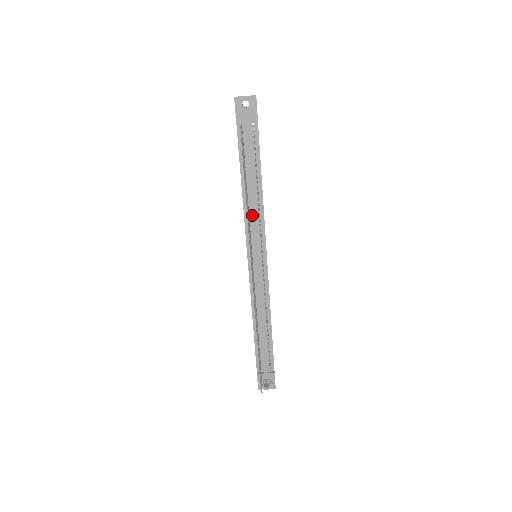
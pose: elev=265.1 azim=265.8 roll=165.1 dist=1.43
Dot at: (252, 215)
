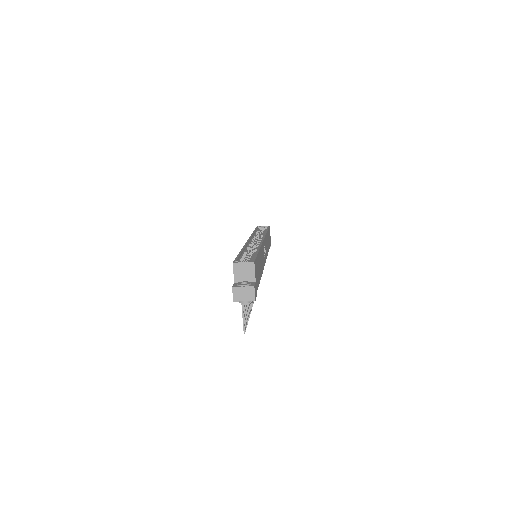
Dot at: occluded
